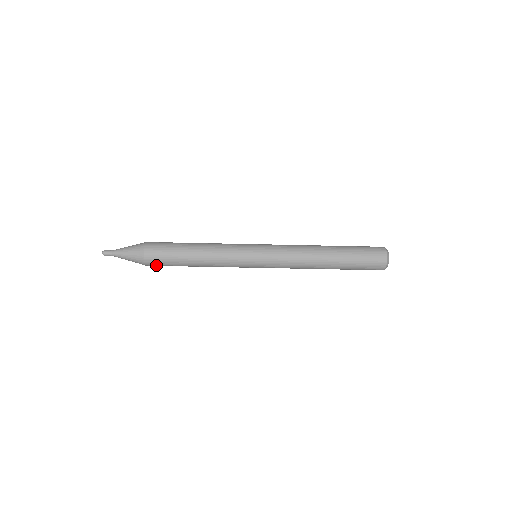
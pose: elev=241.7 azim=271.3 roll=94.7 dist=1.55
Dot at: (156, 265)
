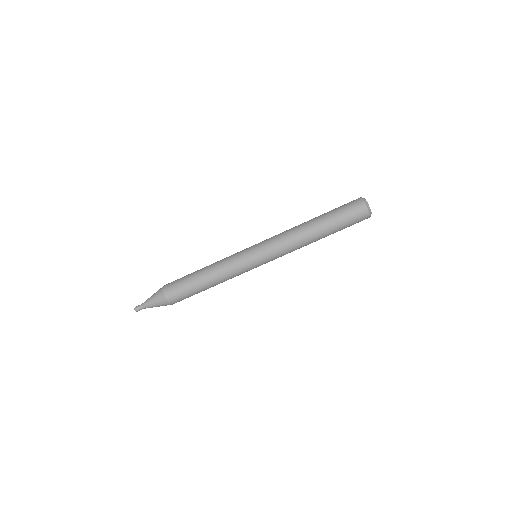
Dot at: (181, 300)
